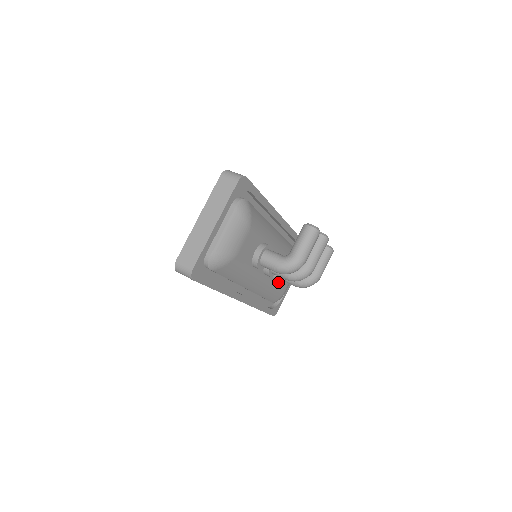
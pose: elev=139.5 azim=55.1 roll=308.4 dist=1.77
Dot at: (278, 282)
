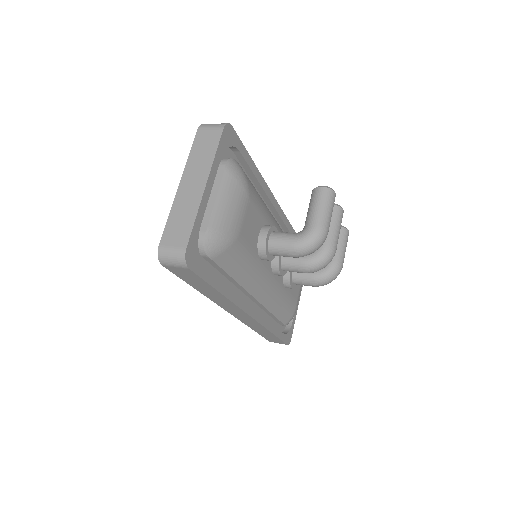
Dot at: (290, 287)
